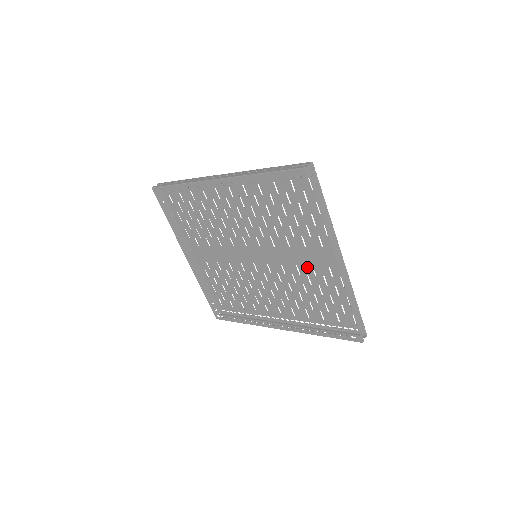
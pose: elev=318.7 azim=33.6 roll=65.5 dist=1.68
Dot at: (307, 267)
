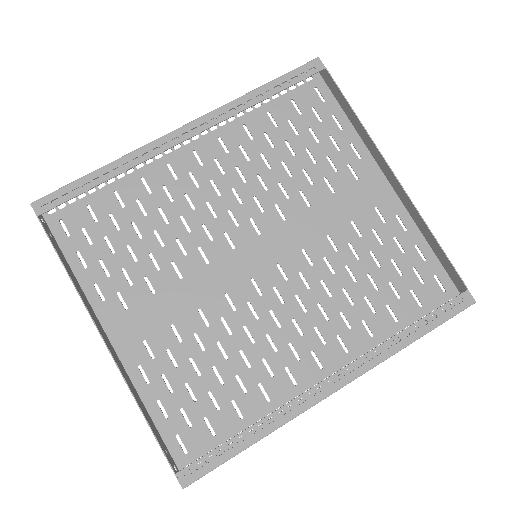
Dot at: (344, 228)
